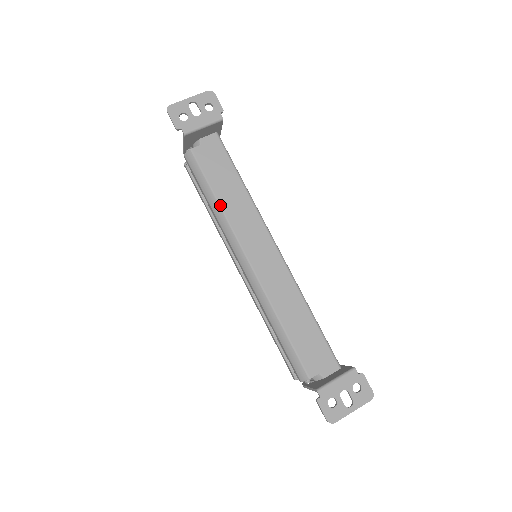
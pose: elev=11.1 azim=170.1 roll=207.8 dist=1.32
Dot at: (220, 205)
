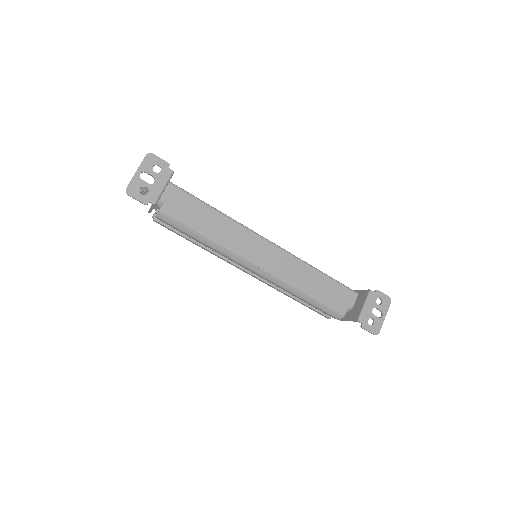
Dot at: (212, 239)
